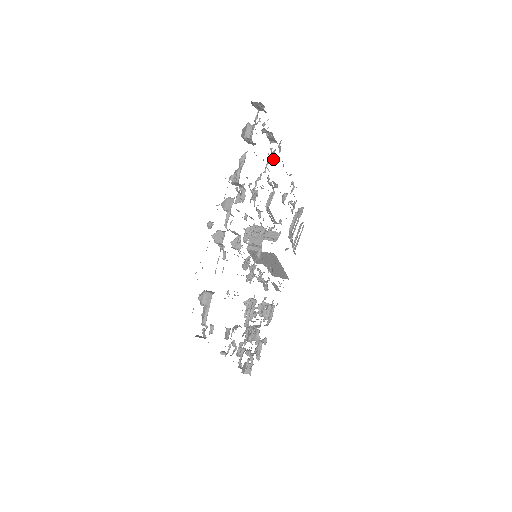
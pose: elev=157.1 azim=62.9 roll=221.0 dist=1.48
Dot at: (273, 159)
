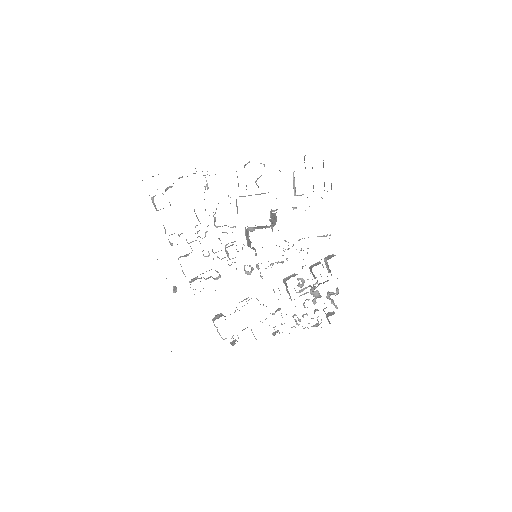
Dot at: (207, 183)
